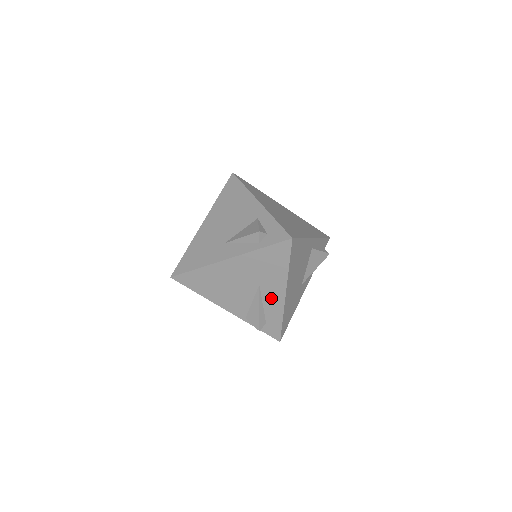
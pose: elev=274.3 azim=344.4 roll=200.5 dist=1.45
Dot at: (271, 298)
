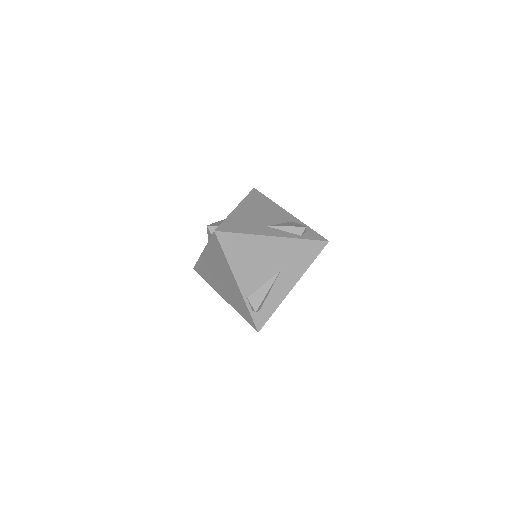
Dot at: (281, 286)
